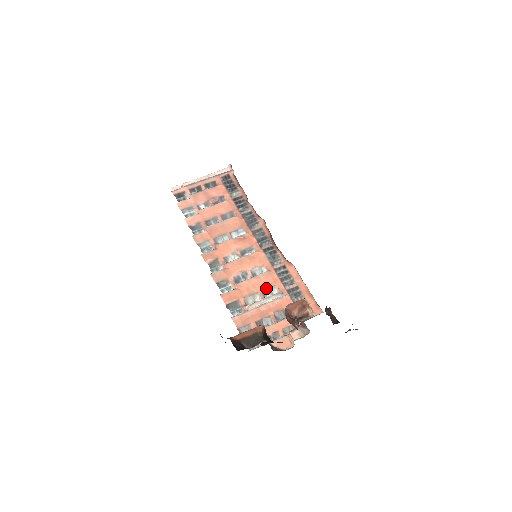
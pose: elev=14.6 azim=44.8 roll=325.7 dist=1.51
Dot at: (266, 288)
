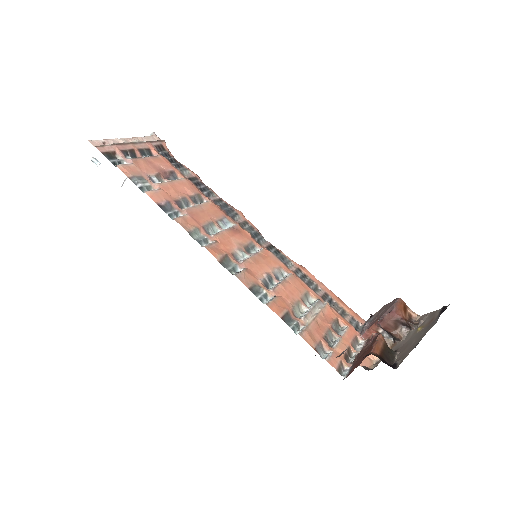
Dot at: (303, 295)
